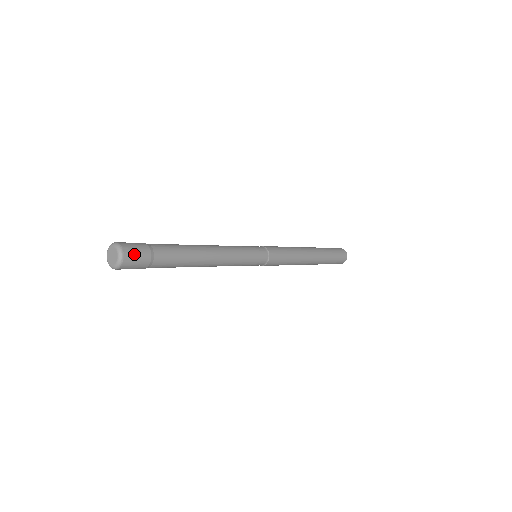
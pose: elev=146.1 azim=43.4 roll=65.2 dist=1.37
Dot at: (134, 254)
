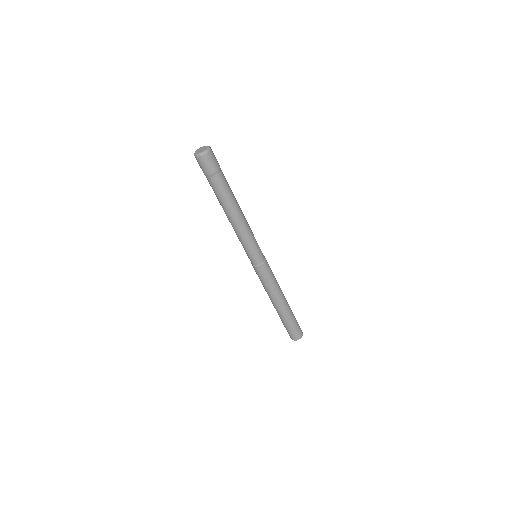
Dot at: (214, 155)
